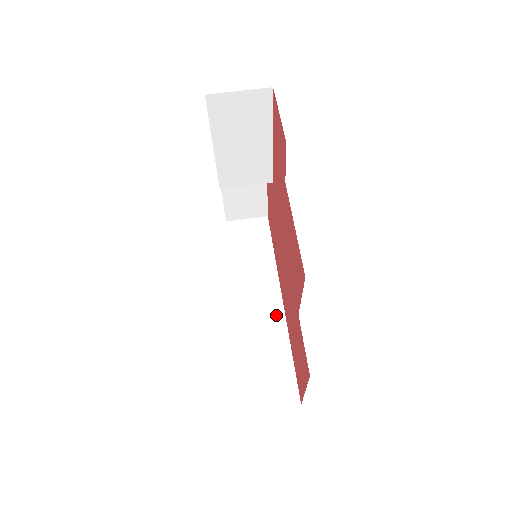
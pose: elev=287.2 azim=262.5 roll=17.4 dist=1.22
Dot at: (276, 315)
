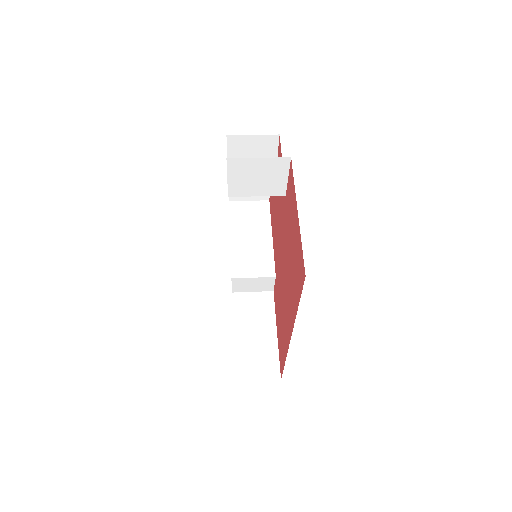
Dot at: occluded
